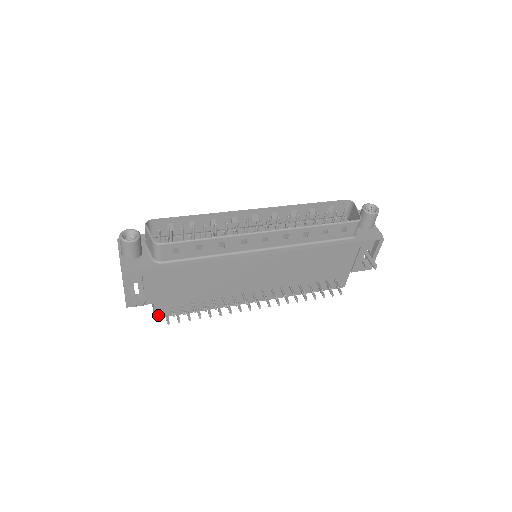
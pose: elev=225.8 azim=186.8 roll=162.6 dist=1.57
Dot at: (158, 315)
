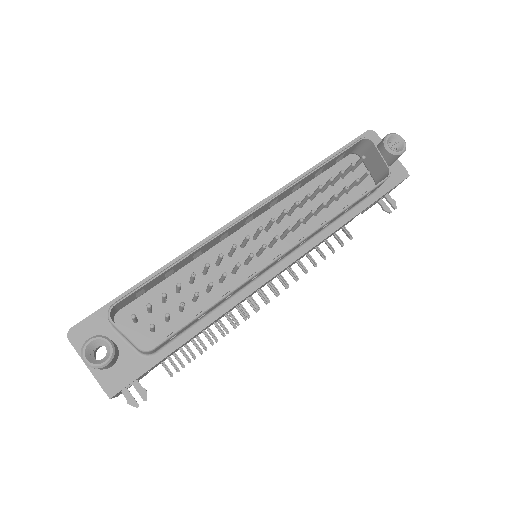
Dot at: (153, 368)
